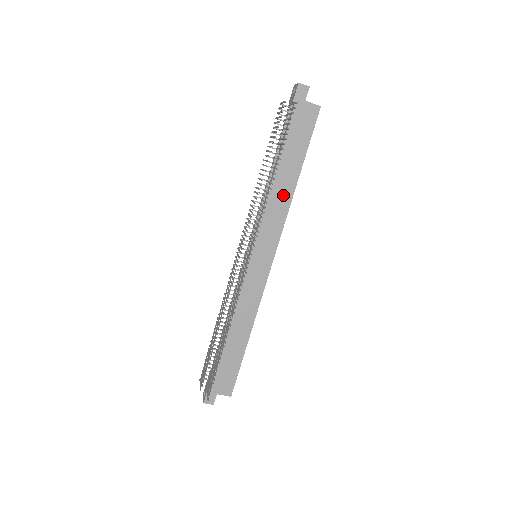
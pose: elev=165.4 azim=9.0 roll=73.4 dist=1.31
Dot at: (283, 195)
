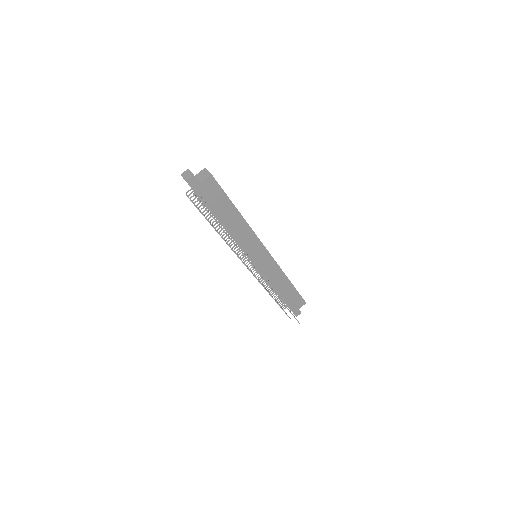
Dot at: (240, 227)
